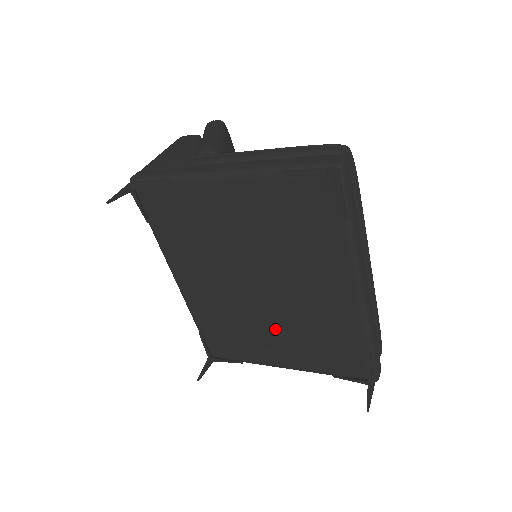
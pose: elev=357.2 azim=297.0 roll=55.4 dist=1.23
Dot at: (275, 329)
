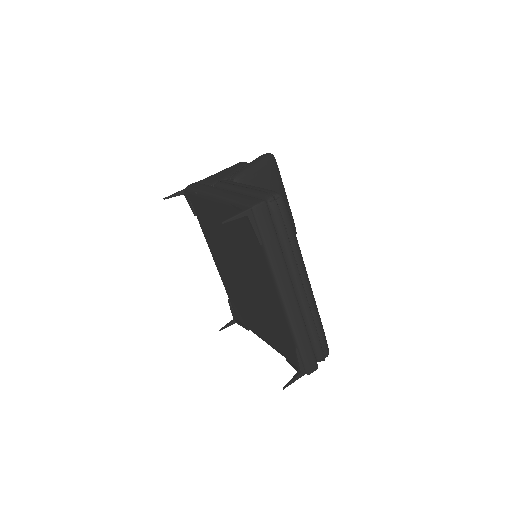
Dot at: (255, 311)
